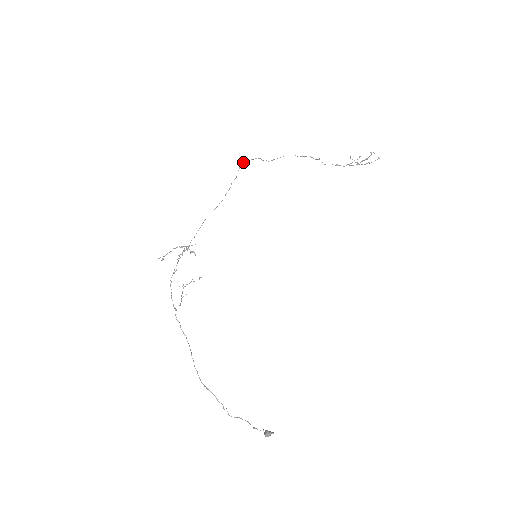
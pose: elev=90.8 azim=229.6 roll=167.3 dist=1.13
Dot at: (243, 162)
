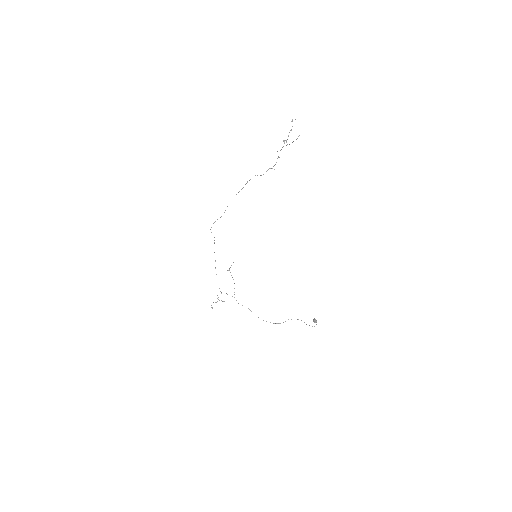
Dot at: (210, 229)
